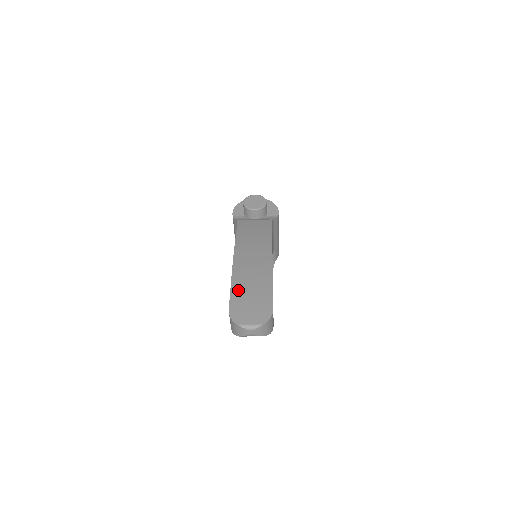
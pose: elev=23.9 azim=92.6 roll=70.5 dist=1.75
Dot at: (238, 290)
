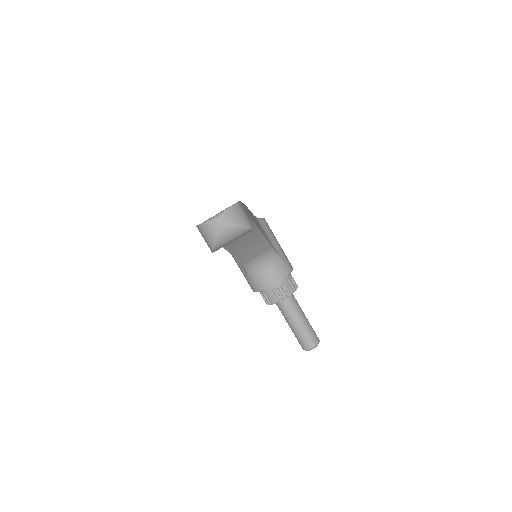
Dot at: occluded
